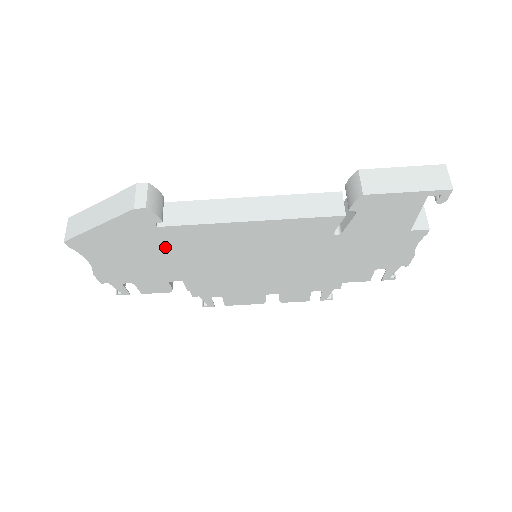
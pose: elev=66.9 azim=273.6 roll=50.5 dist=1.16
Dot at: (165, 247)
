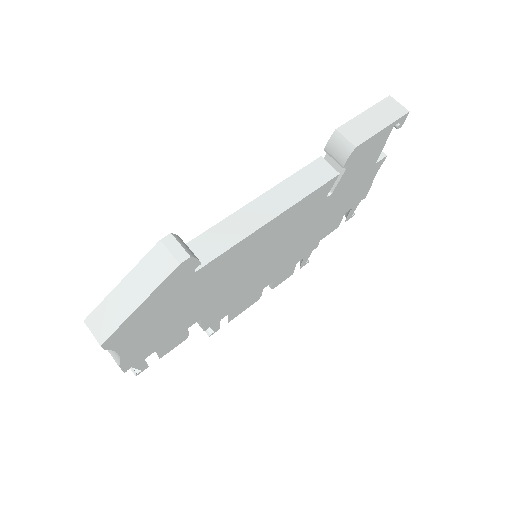
Dot at: (195, 291)
